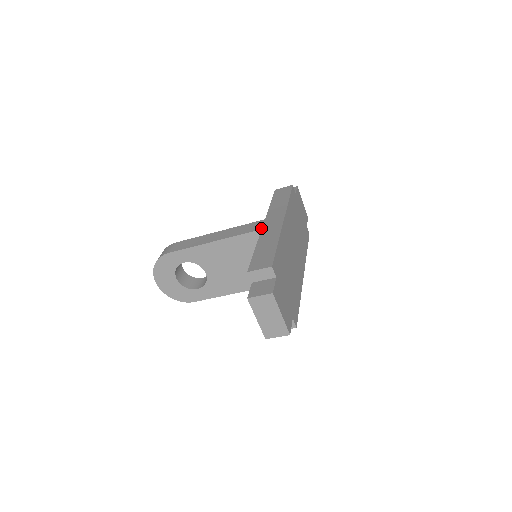
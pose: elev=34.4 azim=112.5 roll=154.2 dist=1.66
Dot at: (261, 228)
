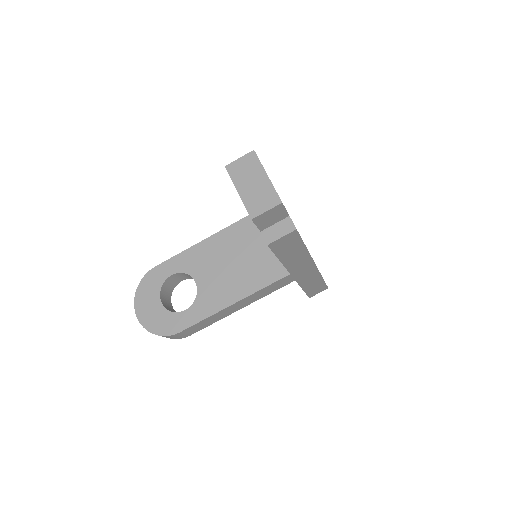
Dot at: occluded
